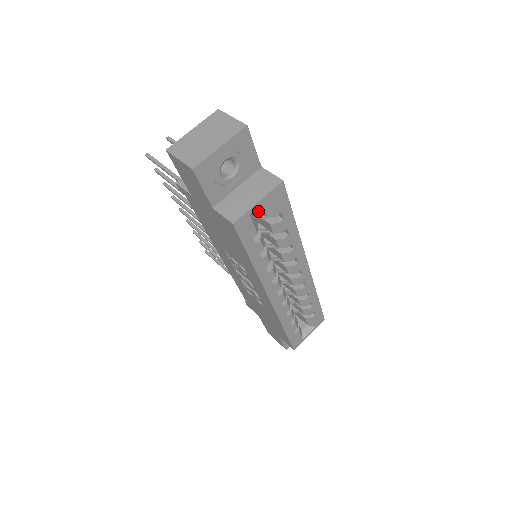
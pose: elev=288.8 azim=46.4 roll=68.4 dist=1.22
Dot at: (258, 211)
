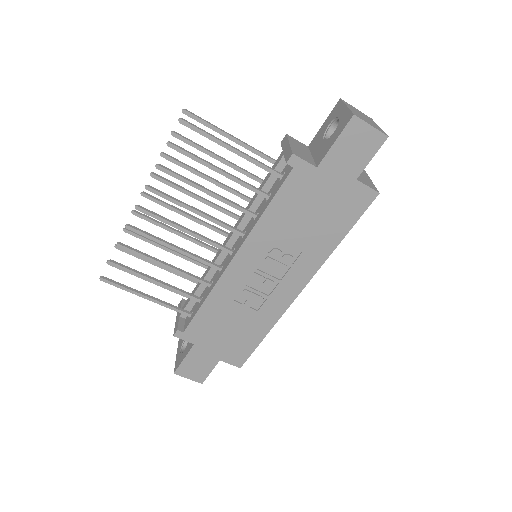
Dot at: occluded
